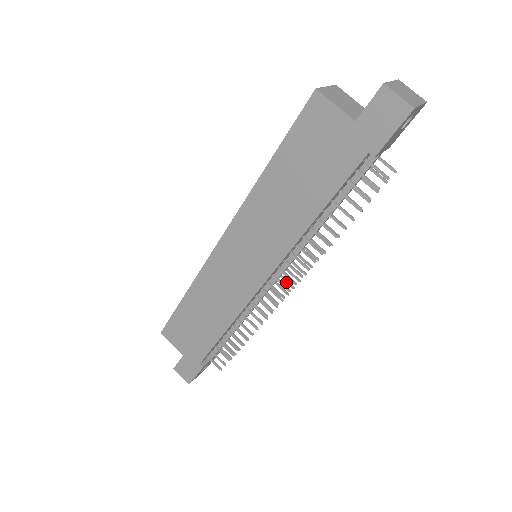
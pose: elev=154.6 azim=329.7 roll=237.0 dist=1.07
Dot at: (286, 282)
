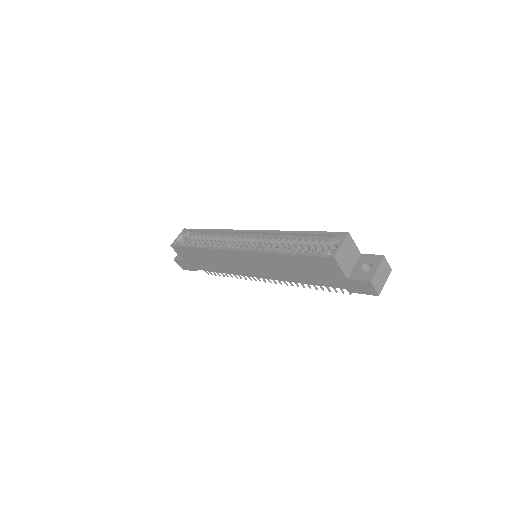
Dot at: occluded
